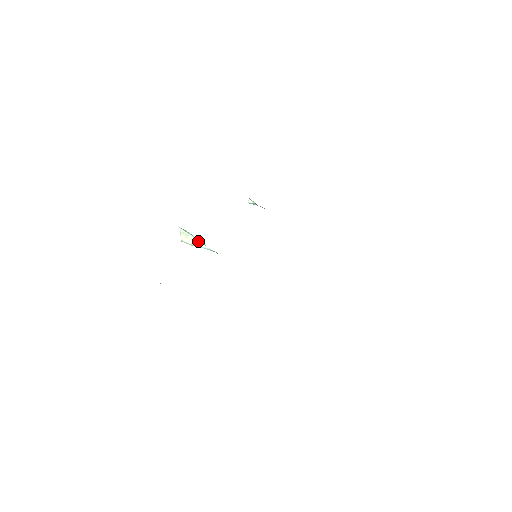
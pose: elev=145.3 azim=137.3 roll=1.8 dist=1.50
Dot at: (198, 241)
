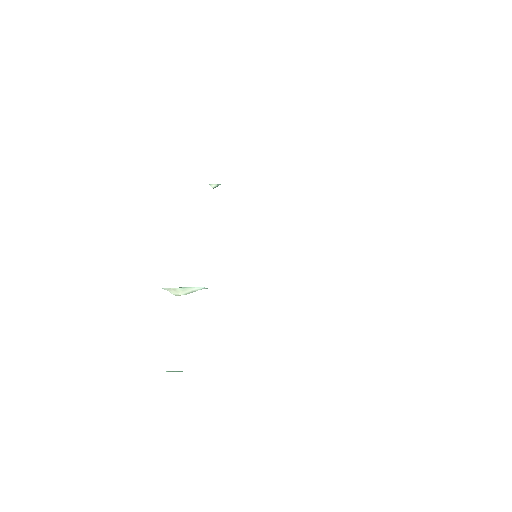
Dot at: (188, 288)
